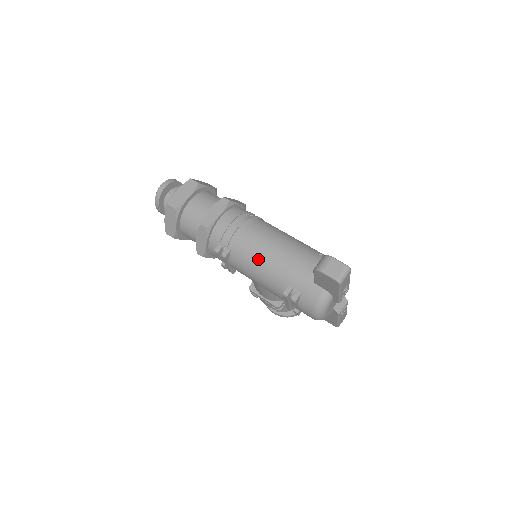
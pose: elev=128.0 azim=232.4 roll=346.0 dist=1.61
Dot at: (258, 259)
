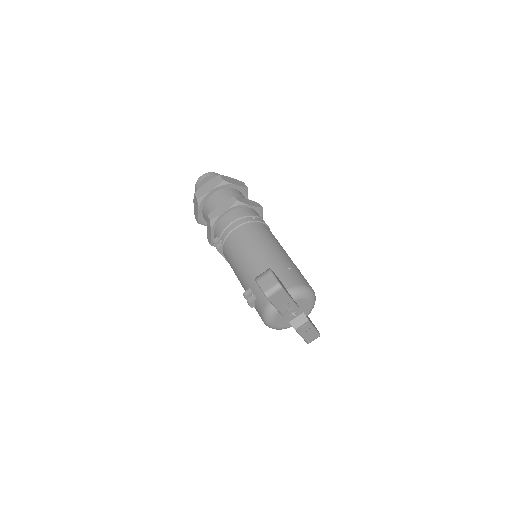
Dot at: (237, 258)
